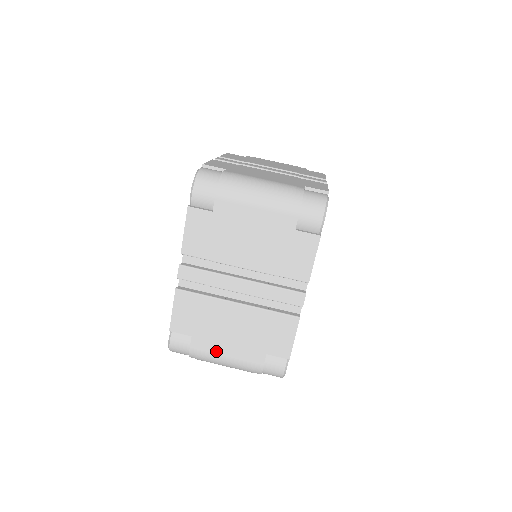
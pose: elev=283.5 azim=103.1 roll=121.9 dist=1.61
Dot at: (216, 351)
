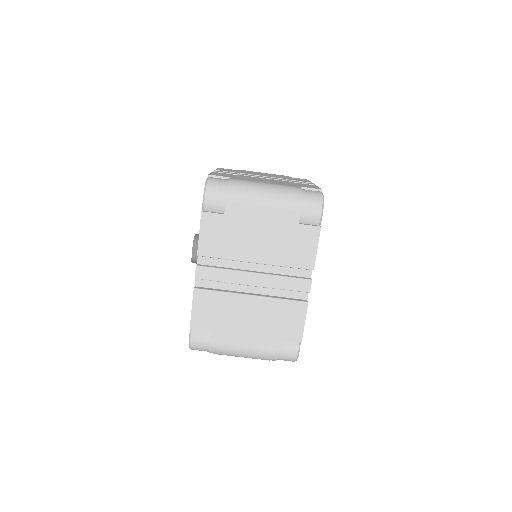
Dot at: occluded
